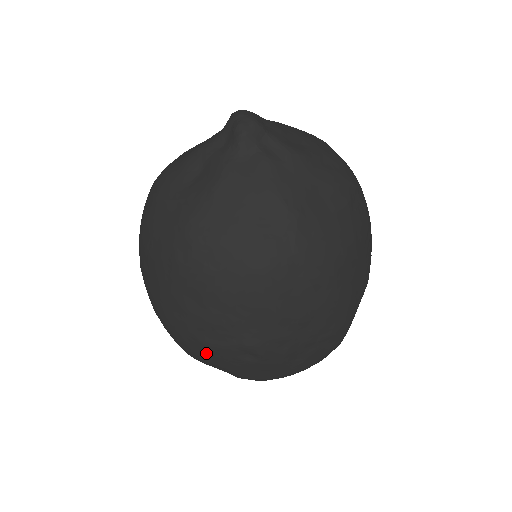
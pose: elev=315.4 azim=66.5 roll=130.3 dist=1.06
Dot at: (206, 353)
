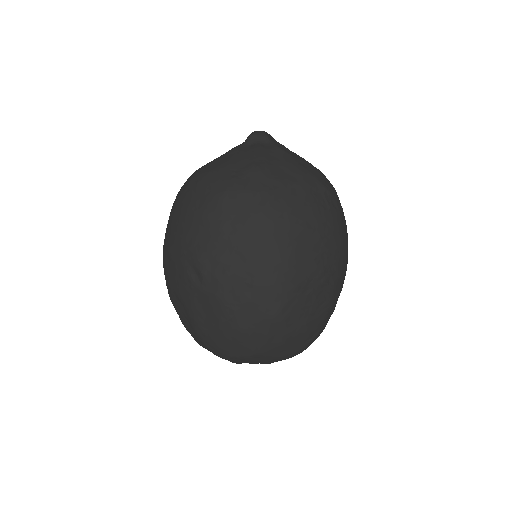
Dot at: (174, 276)
